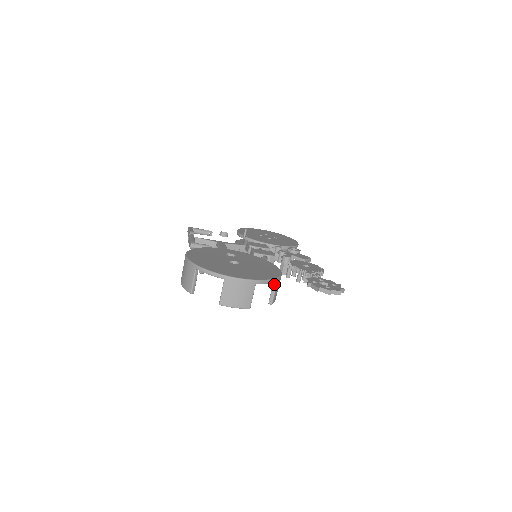
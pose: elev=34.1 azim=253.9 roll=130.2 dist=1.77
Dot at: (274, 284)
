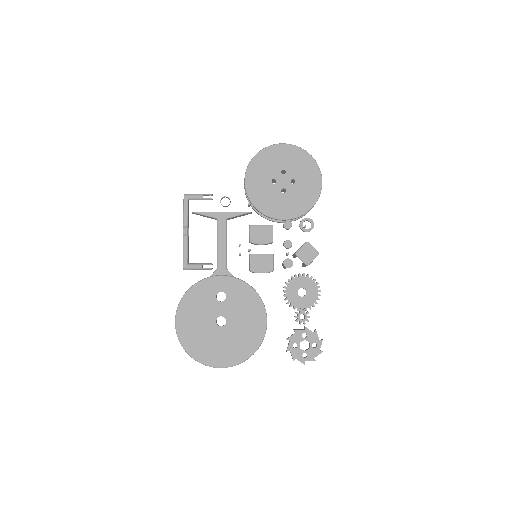
Dot at: occluded
